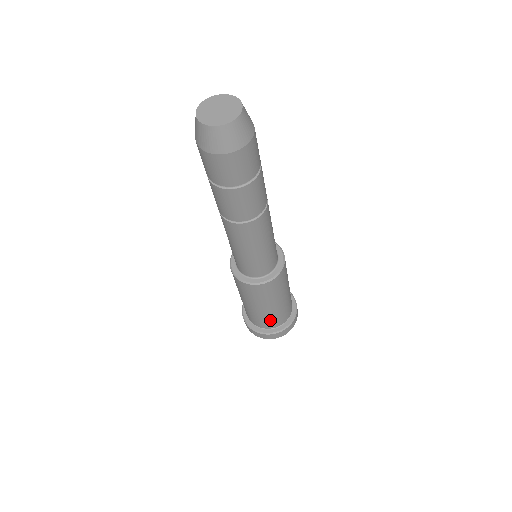
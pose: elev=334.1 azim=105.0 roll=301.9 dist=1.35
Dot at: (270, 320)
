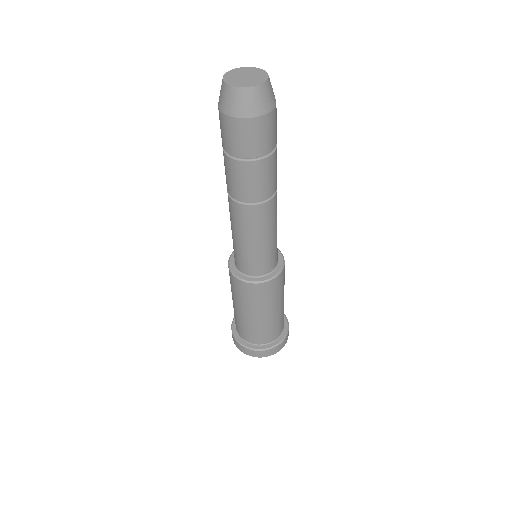
Dot at: (265, 332)
